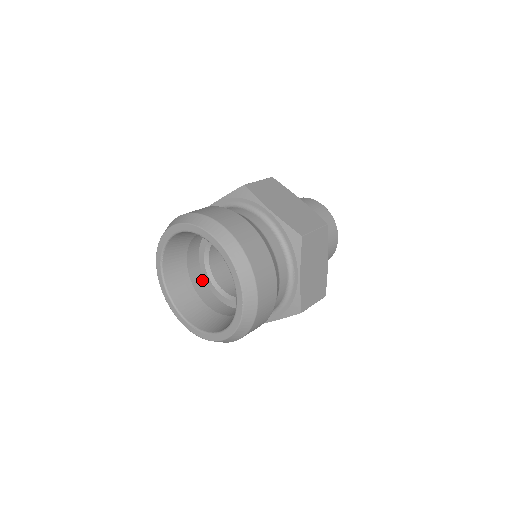
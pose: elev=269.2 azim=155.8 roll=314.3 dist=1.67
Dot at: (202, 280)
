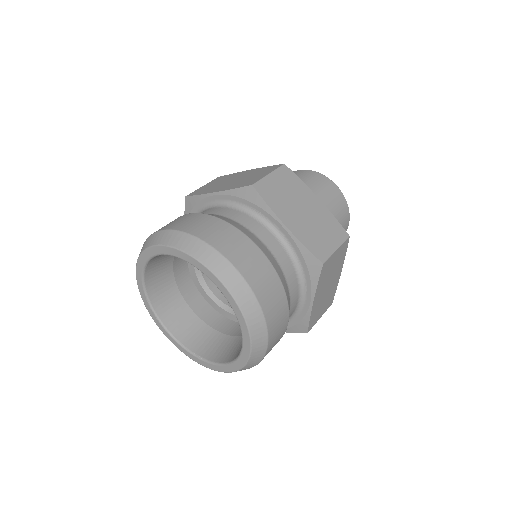
Dot at: occluded
